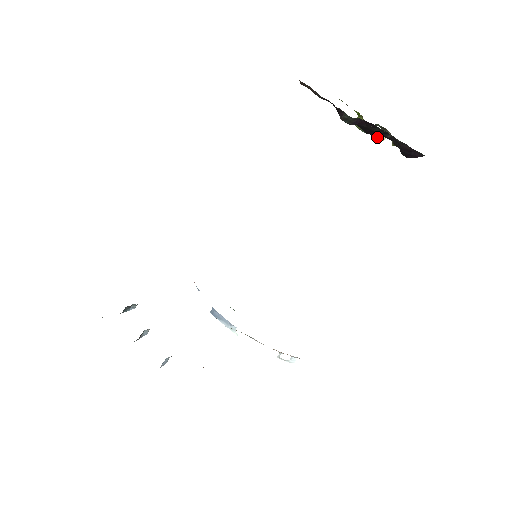
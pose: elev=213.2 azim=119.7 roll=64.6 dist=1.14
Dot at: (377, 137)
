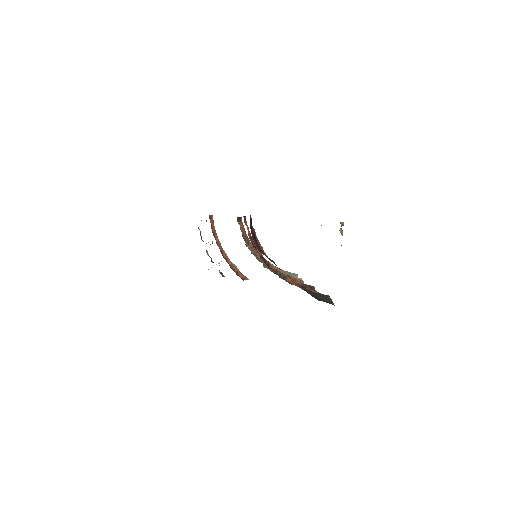
Dot at: occluded
